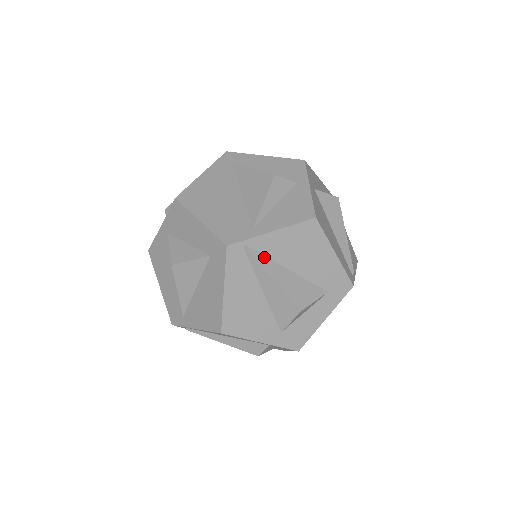
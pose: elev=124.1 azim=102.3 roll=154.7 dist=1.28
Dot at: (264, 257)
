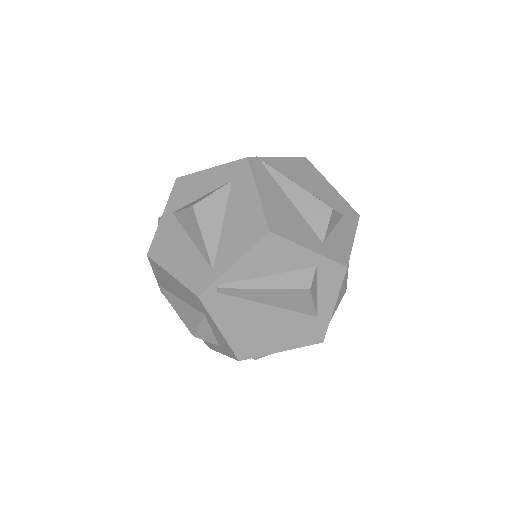
Dot at: occluded
